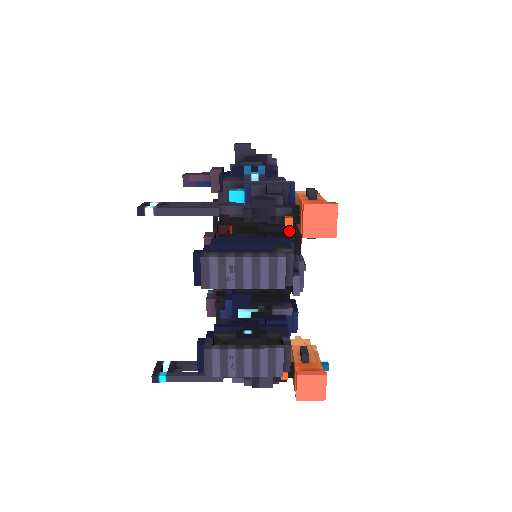
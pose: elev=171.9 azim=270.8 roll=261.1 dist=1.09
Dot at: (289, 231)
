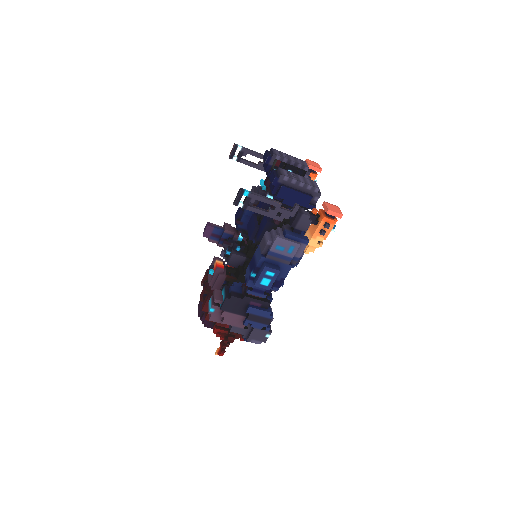
Dot at: occluded
